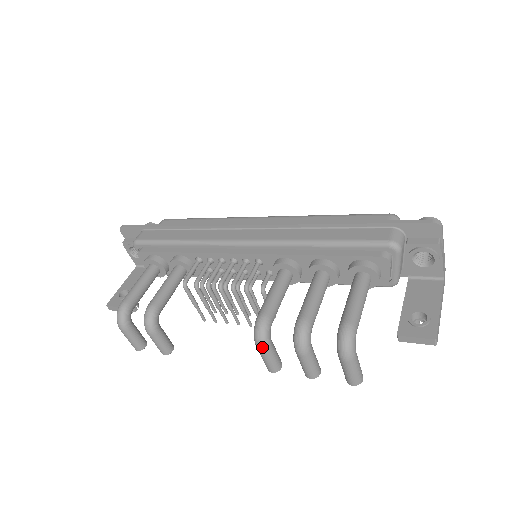
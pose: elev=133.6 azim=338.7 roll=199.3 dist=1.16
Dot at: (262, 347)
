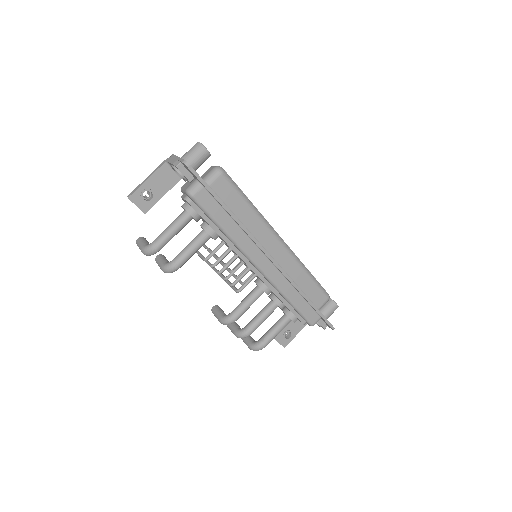
Dot at: occluded
